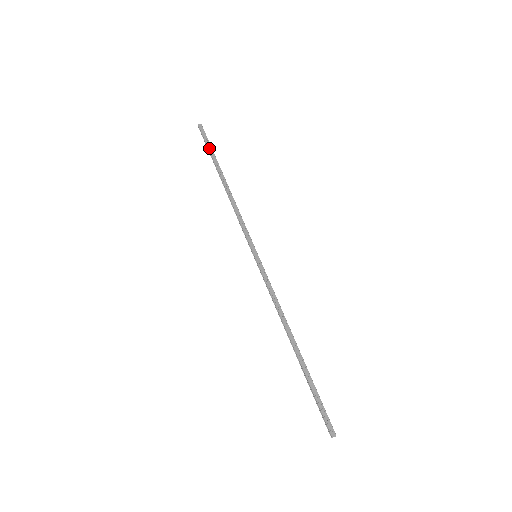
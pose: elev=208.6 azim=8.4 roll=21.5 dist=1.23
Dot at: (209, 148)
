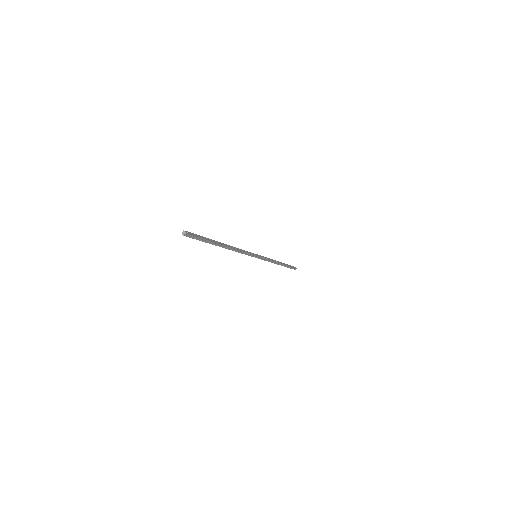
Dot at: (289, 265)
